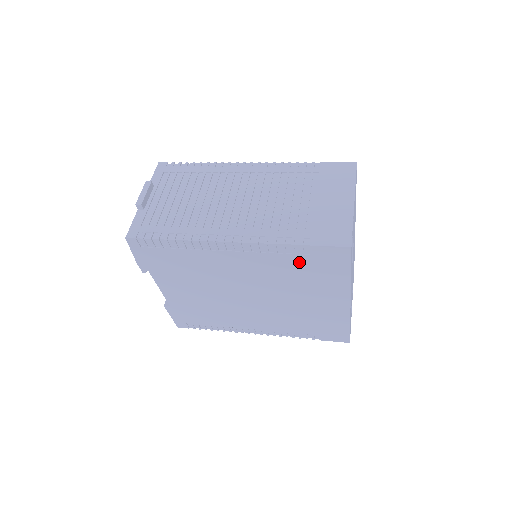
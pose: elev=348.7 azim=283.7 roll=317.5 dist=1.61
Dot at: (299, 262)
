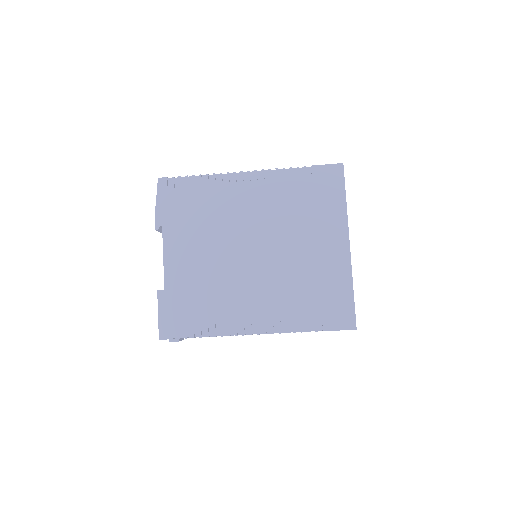
Dot at: (303, 189)
